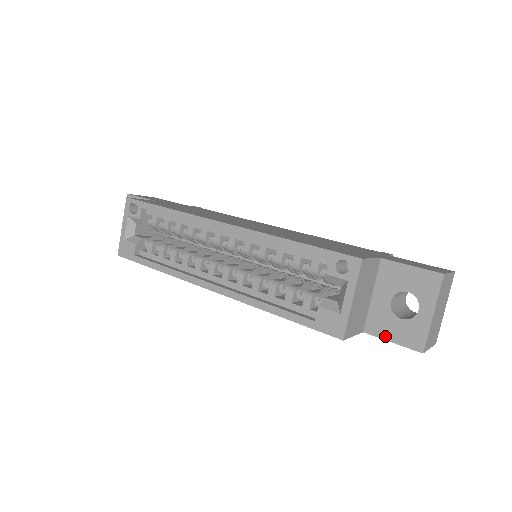
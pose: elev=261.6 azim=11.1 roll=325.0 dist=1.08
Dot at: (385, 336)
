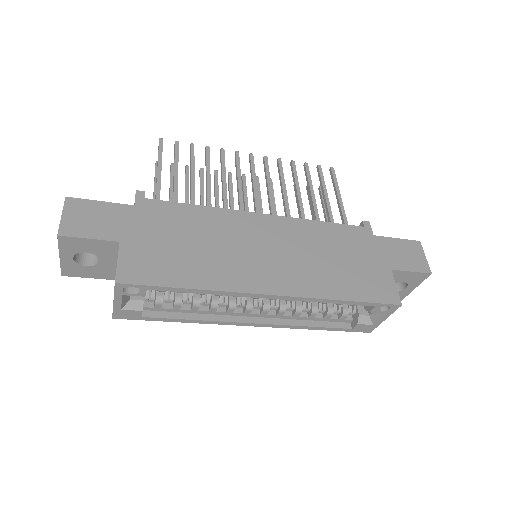
Dot at: occluded
